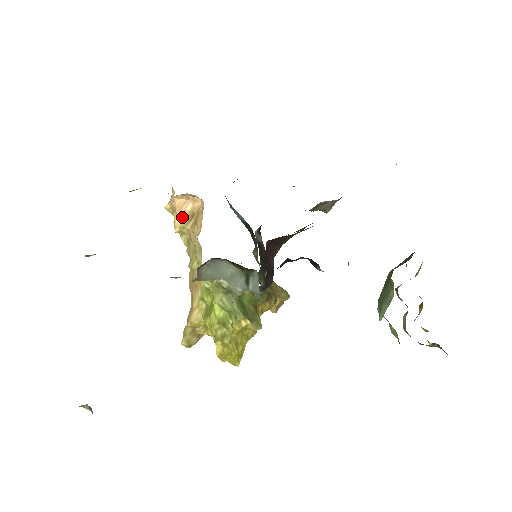
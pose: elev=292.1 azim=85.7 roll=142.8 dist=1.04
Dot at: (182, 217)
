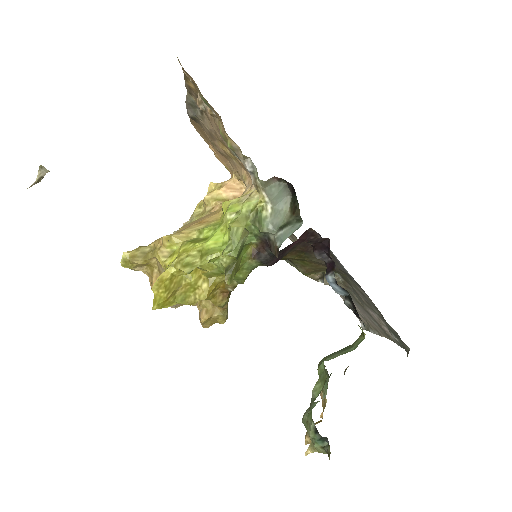
Dot at: (222, 194)
